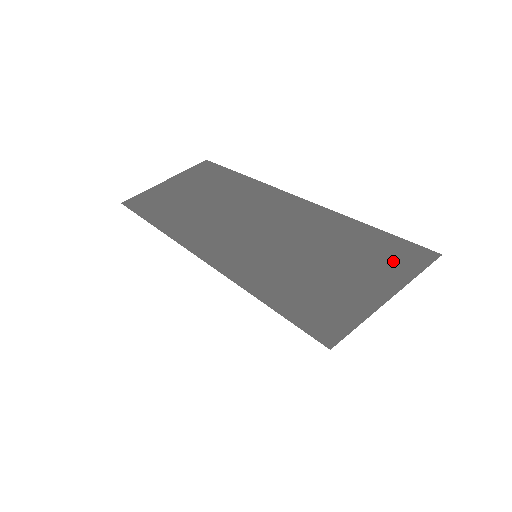
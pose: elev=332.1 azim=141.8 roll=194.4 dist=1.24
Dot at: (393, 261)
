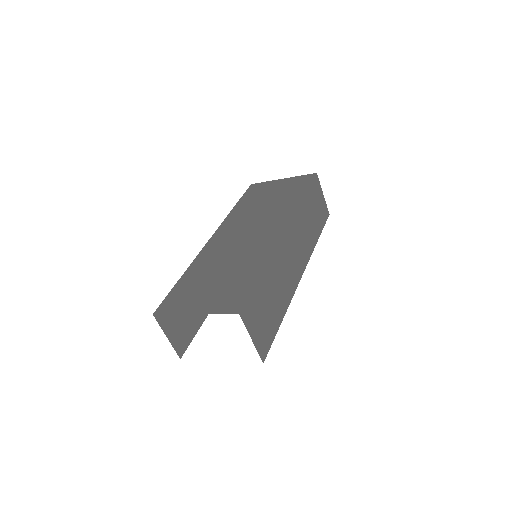
Dot at: (226, 299)
